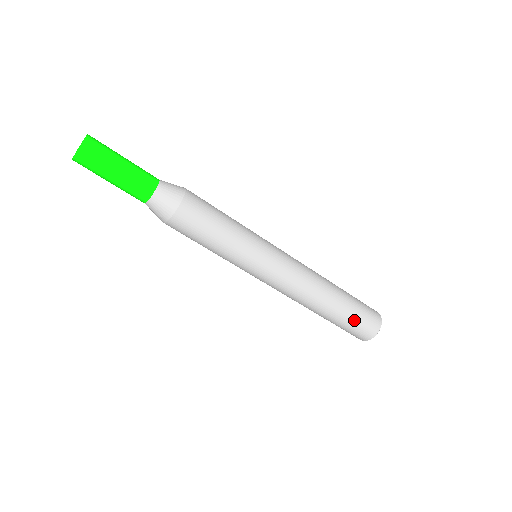
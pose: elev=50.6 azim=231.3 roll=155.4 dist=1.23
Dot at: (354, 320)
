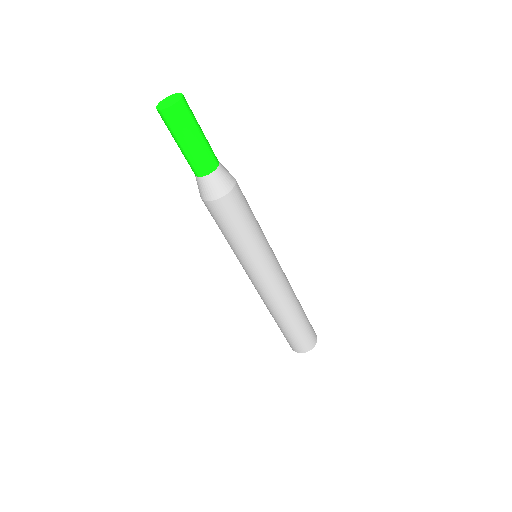
Dot at: (300, 335)
